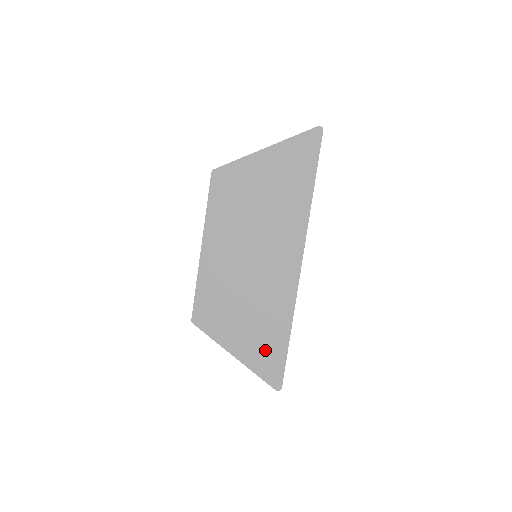
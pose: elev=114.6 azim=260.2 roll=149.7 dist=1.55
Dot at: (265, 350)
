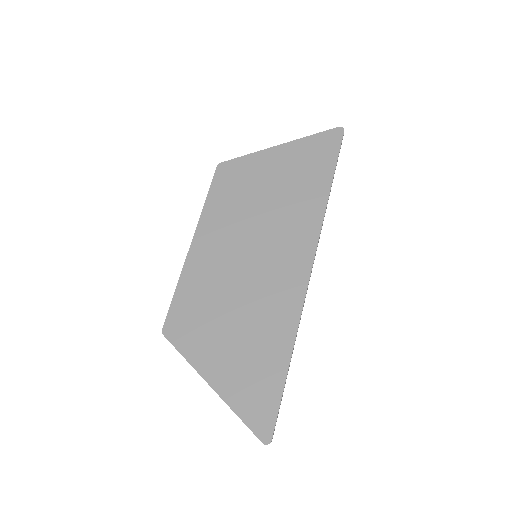
Dot at: (254, 379)
